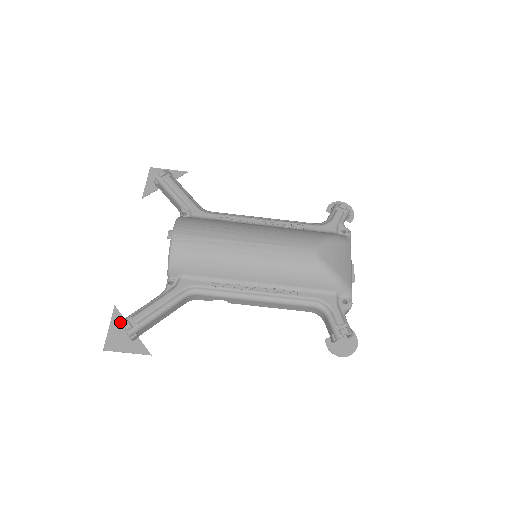
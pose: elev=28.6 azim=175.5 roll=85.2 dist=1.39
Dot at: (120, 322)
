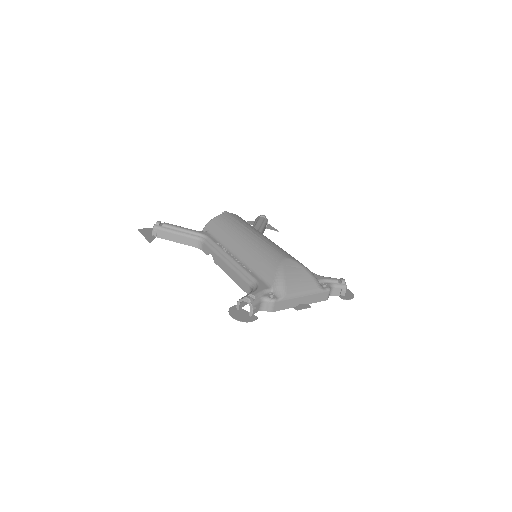
Dot at: occluded
